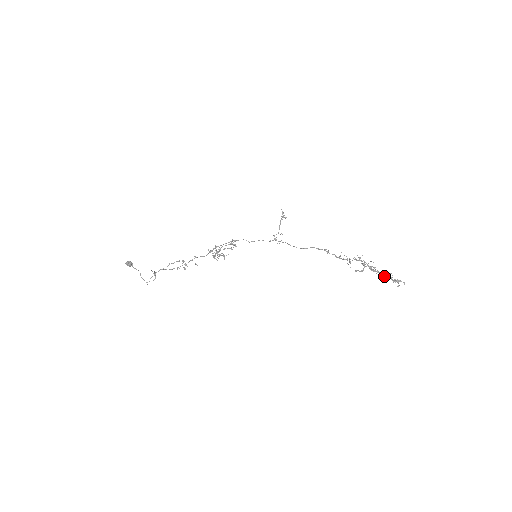
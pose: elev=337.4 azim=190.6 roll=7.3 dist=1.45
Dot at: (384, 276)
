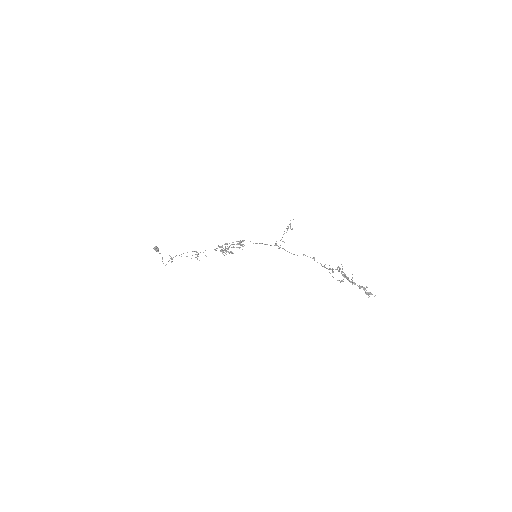
Dot at: (359, 288)
